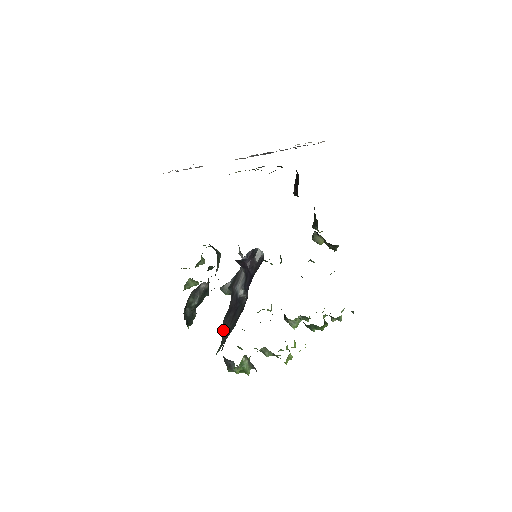
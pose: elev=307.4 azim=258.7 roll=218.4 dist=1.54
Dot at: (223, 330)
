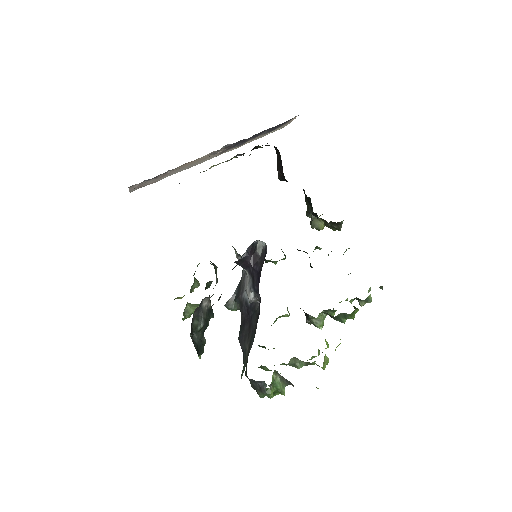
Dot at: (241, 348)
